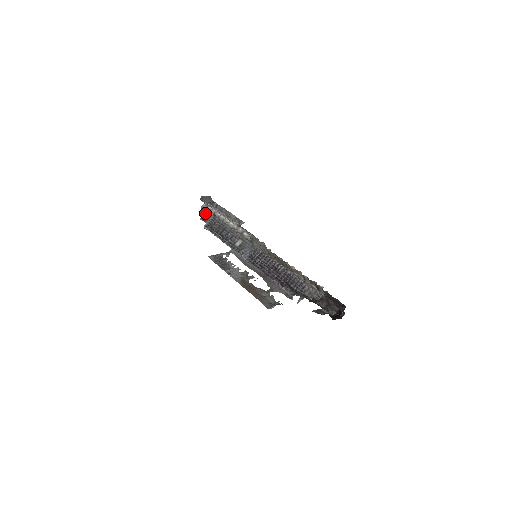
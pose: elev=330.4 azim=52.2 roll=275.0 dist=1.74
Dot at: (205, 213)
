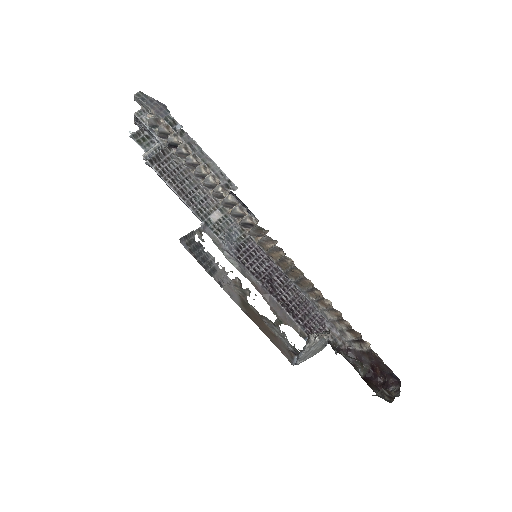
Dot at: (141, 127)
